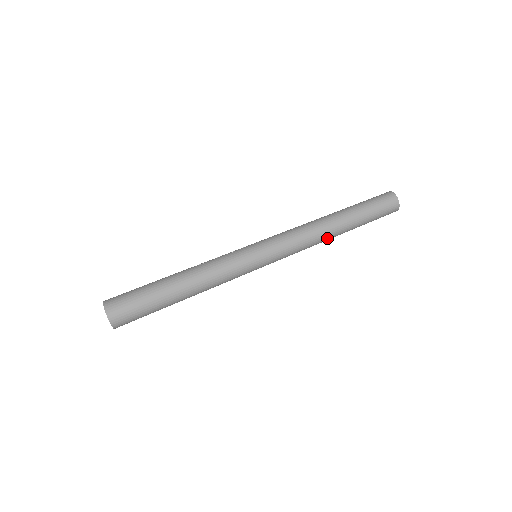
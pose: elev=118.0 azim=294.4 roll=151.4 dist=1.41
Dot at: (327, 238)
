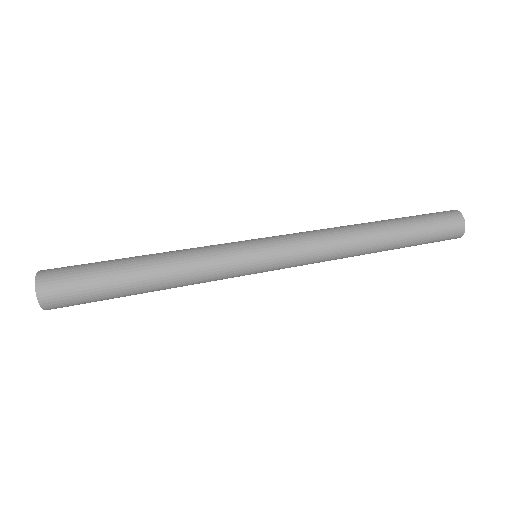
Dot at: (357, 251)
